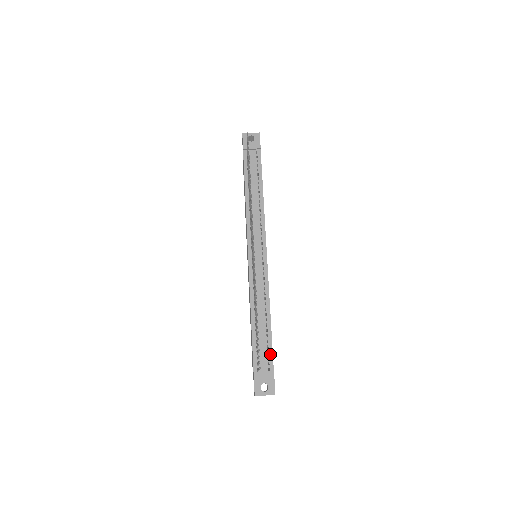
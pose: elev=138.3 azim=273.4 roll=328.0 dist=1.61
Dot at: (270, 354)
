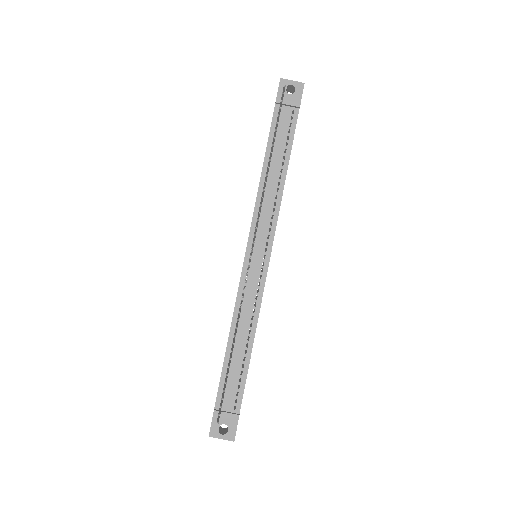
Dot at: (241, 390)
